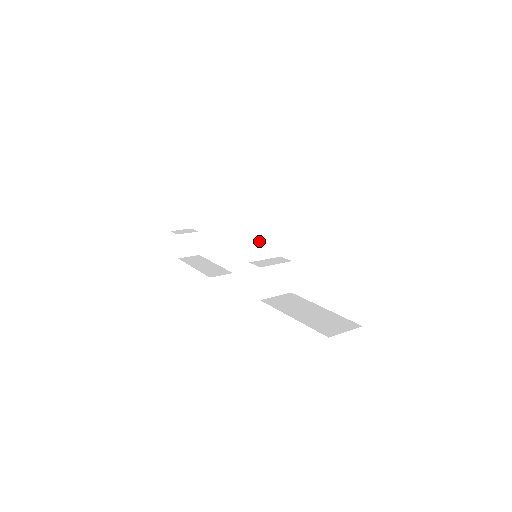
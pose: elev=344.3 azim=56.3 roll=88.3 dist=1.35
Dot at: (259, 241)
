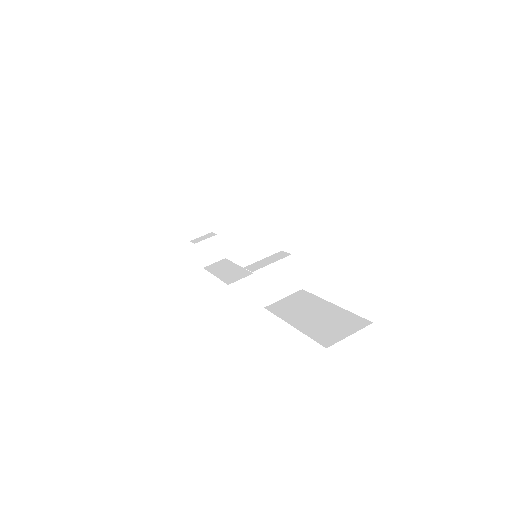
Dot at: (249, 241)
